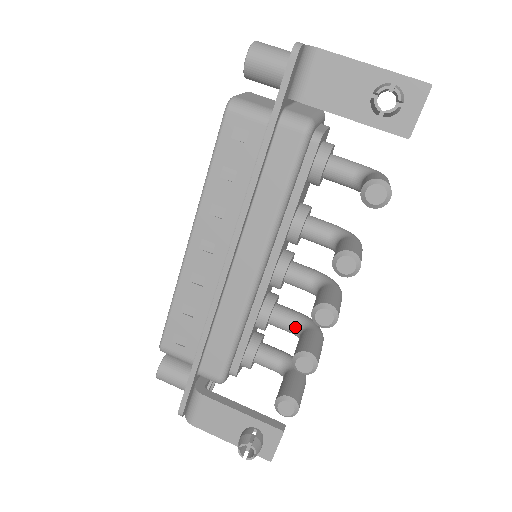
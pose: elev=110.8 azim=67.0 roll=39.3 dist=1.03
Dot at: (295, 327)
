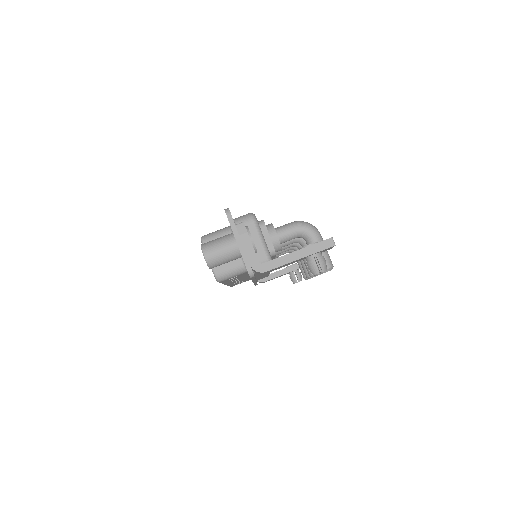
Dot at: occluded
